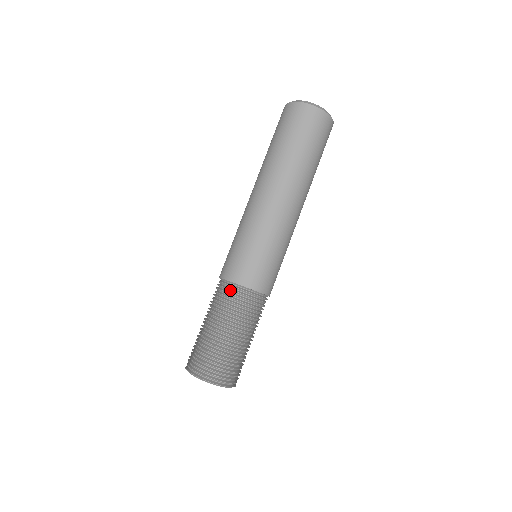
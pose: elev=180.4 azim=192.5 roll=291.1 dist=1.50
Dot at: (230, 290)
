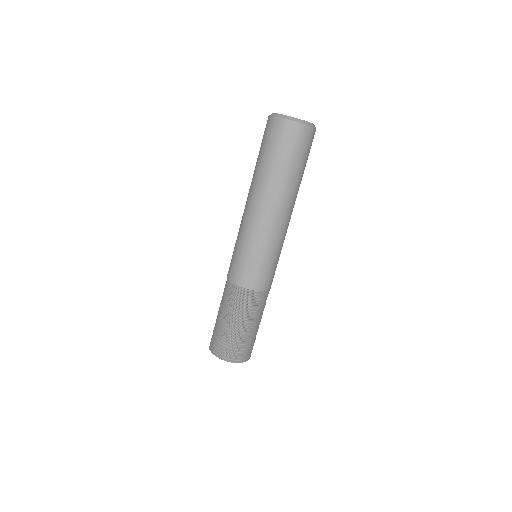
Dot at: (255, 297)
